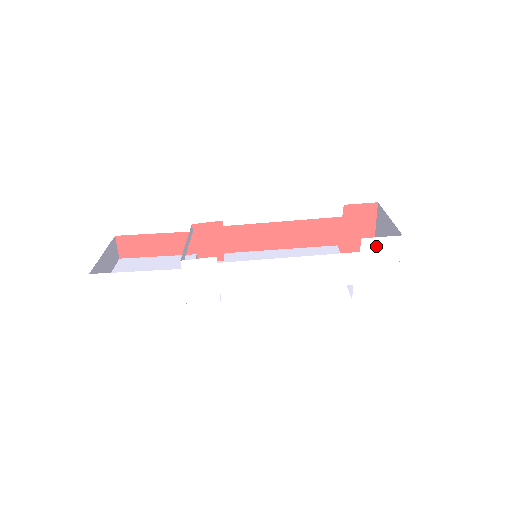
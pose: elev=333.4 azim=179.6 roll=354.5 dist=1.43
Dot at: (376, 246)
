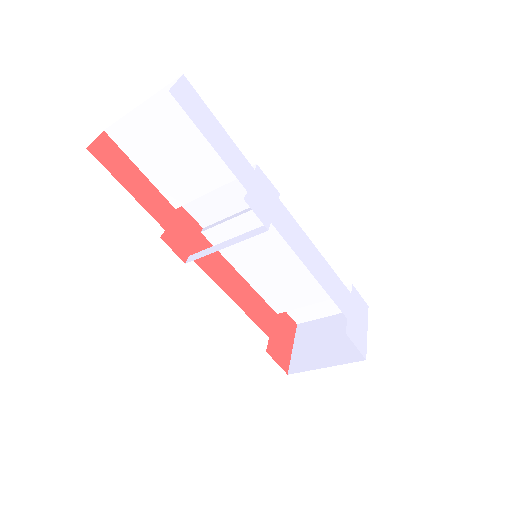
Dot at: (358, 299)
